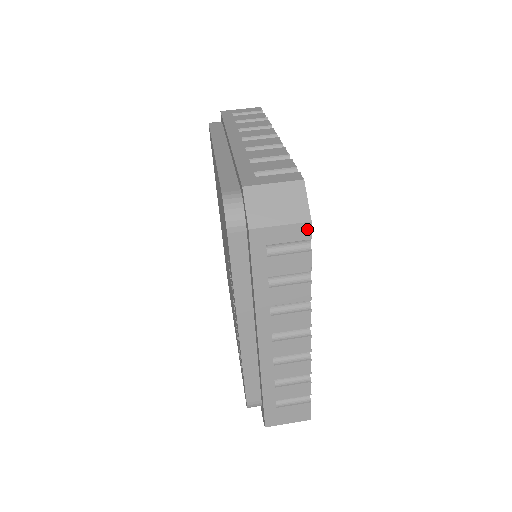
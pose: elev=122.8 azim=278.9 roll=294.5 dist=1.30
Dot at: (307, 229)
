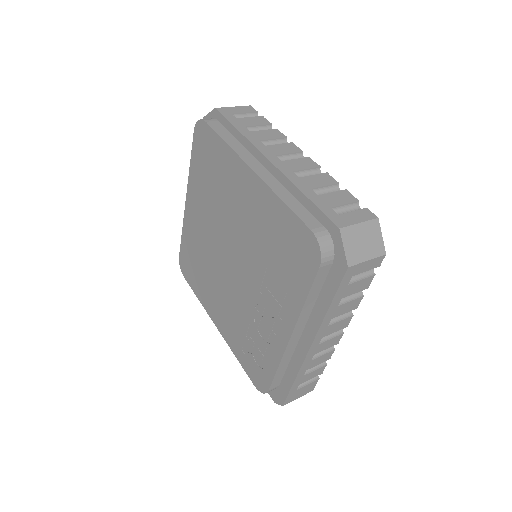
Dot at: (381, 260)
